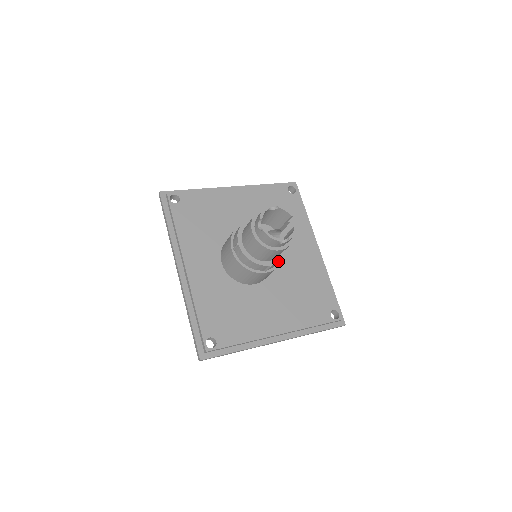
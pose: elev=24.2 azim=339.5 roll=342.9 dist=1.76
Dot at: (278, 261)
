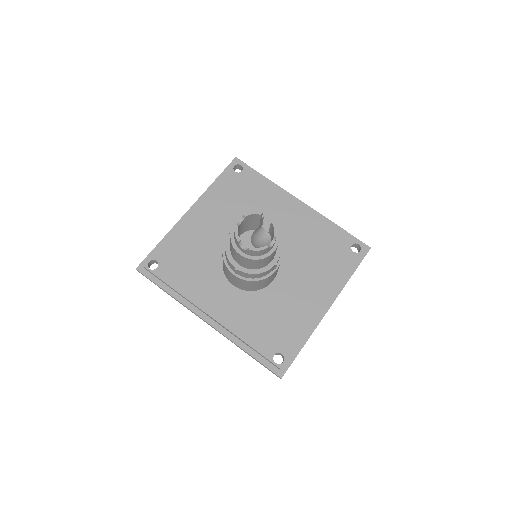
Dot at: (279, 254)
